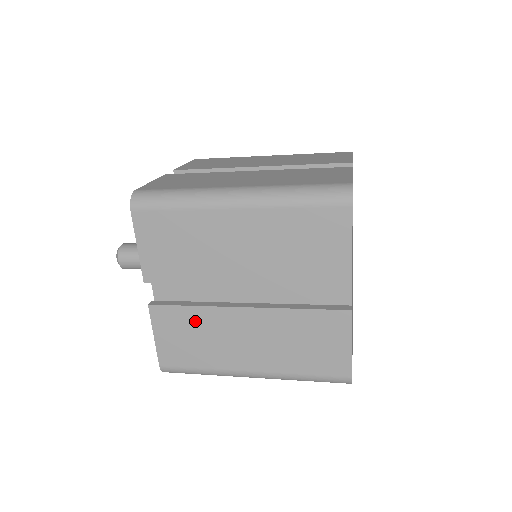
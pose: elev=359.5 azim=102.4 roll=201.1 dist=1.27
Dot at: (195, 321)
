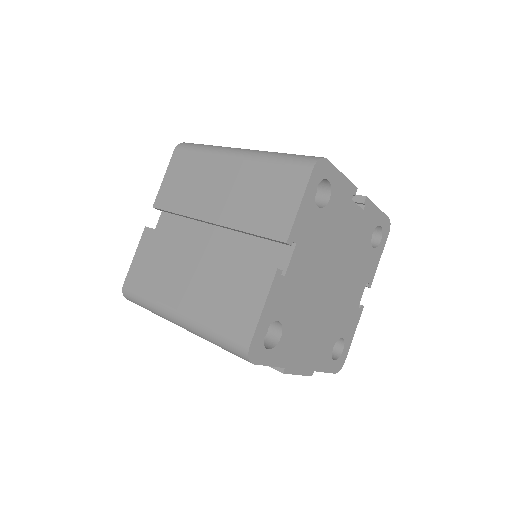
Dot at: (165, 249)
